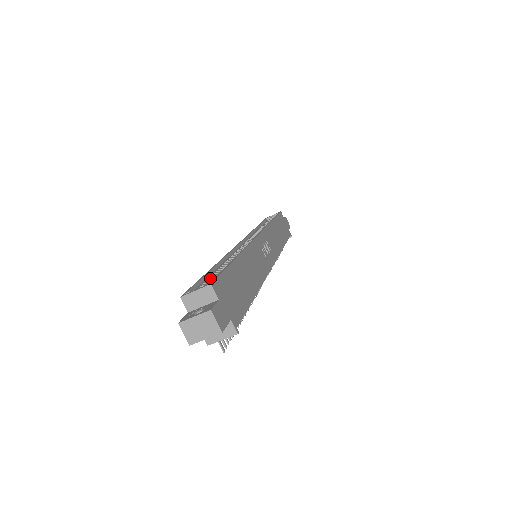
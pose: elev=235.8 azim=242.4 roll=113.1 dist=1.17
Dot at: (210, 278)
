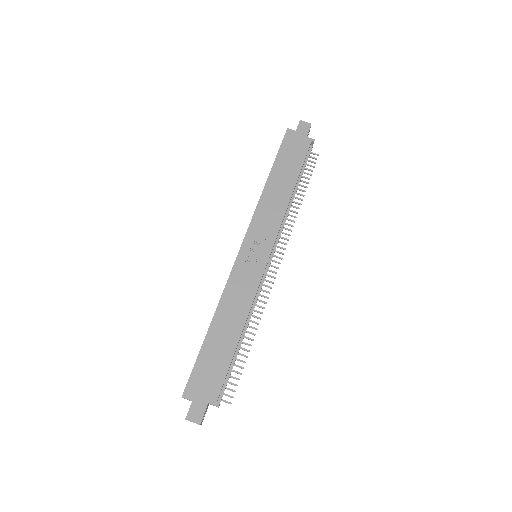
Dot at: occluded
